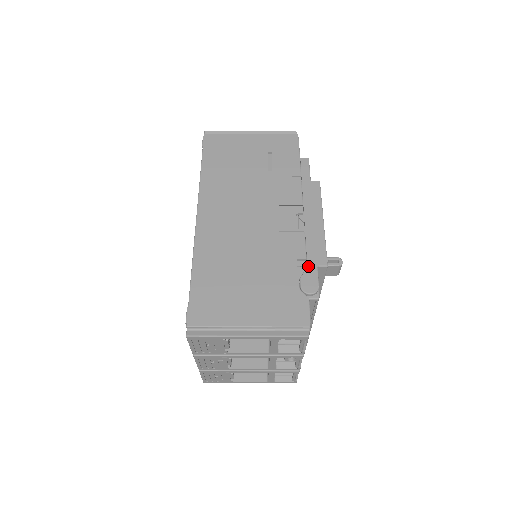
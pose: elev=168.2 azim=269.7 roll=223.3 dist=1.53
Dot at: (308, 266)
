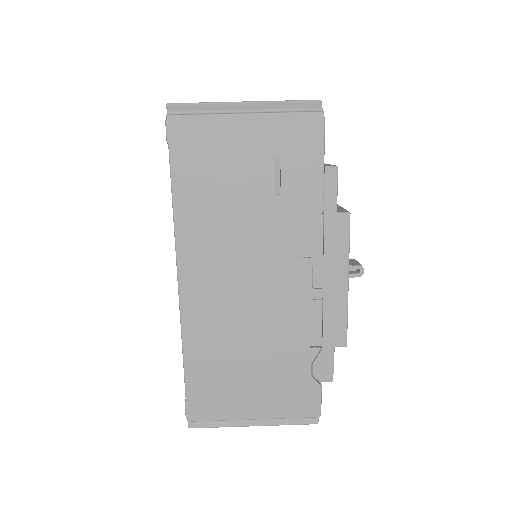
Dot at: (323, 348)
